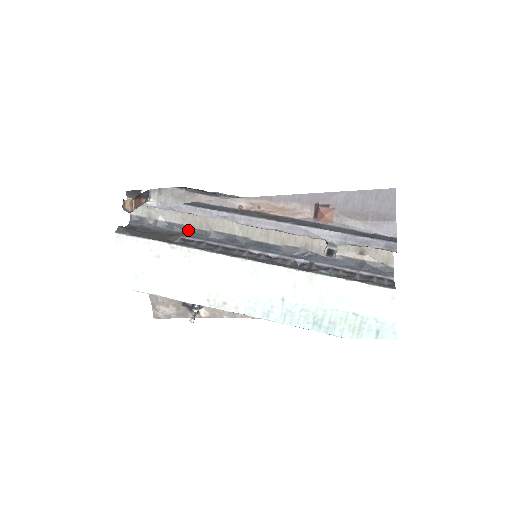
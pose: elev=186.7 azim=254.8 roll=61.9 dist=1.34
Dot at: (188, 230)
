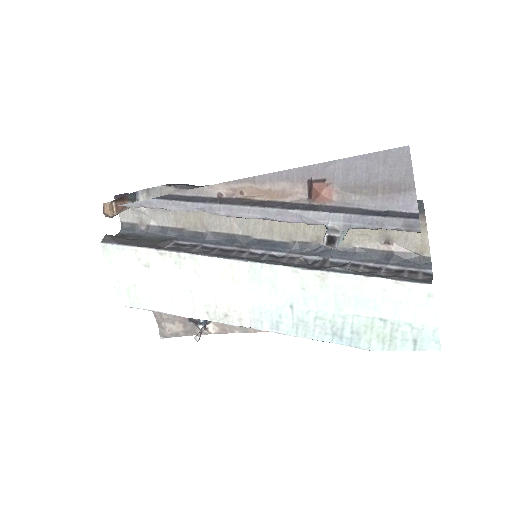
Dot at: (183, 233)
